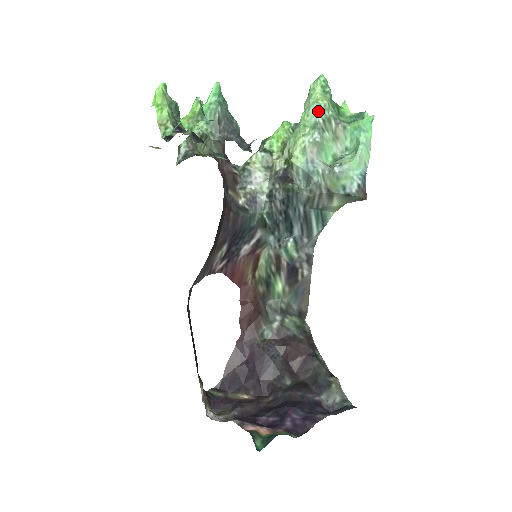
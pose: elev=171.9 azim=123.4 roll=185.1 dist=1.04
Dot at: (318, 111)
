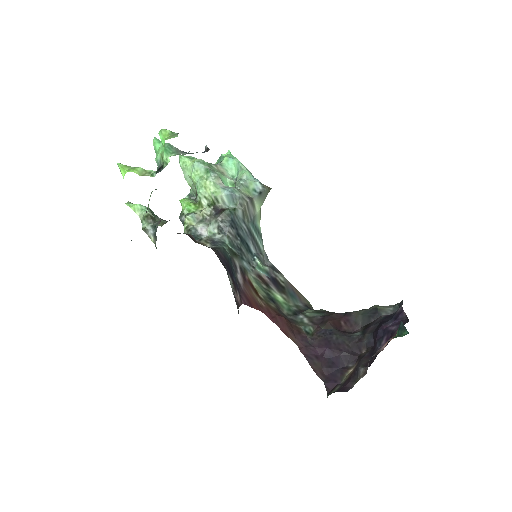
Dot at: (201, 164)
